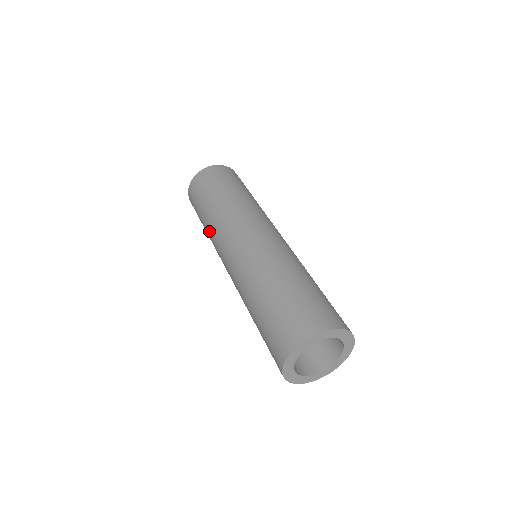
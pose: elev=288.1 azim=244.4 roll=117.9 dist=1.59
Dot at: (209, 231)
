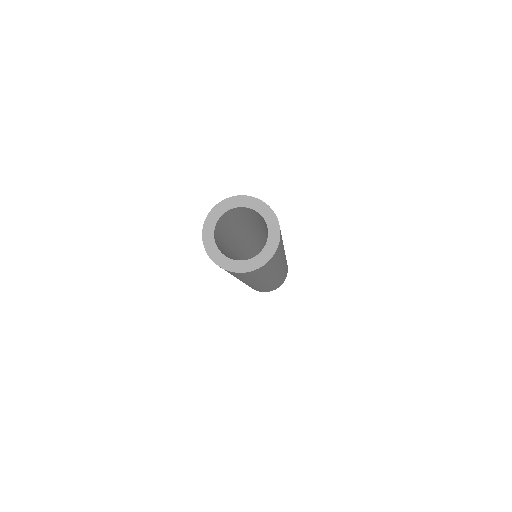
Dot at: occluded
